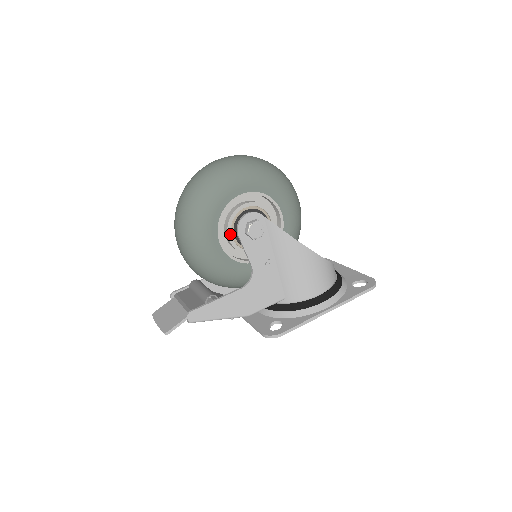
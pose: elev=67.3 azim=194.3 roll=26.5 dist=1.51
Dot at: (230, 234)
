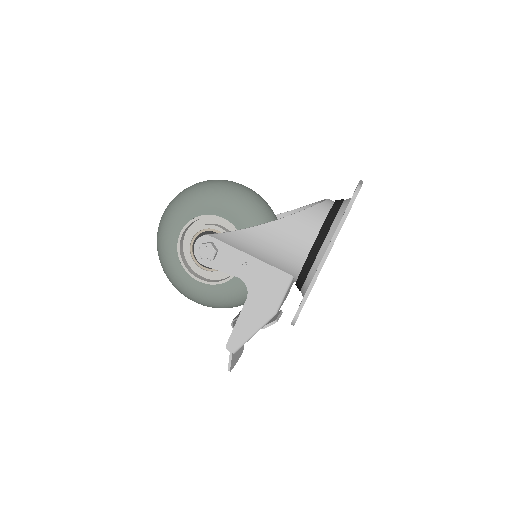
Dot at: (200, 269)
